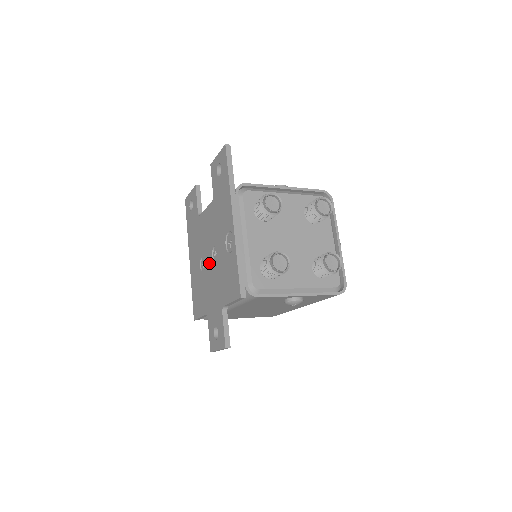
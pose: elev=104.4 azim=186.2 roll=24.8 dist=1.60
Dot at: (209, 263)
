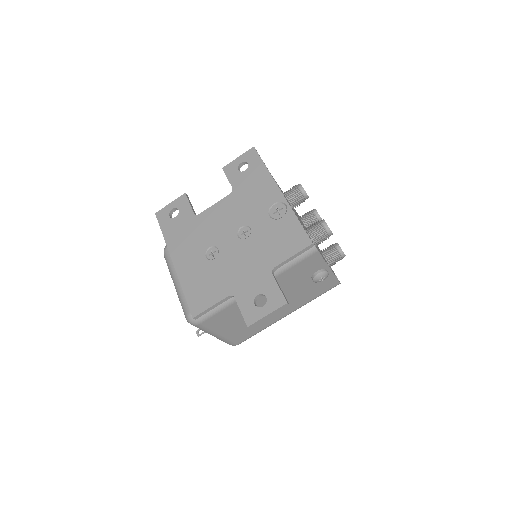
Dot at: (231, 244)
